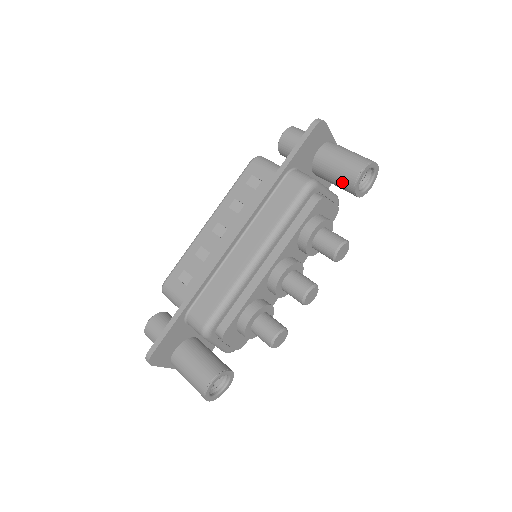
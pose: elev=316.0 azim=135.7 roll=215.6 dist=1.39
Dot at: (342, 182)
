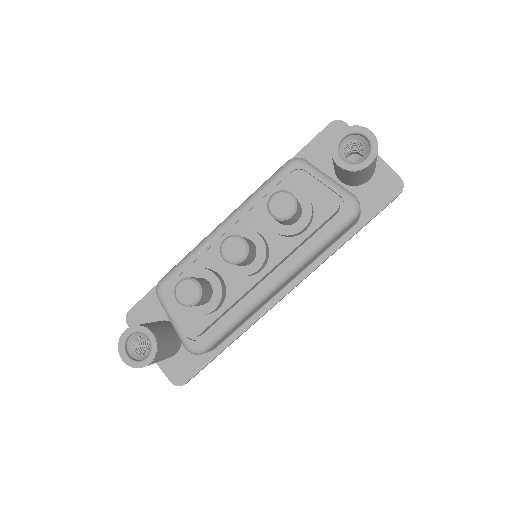
Dot at: (332, 159)
